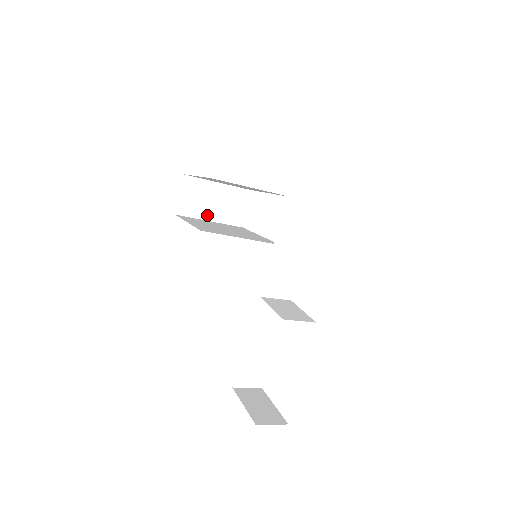
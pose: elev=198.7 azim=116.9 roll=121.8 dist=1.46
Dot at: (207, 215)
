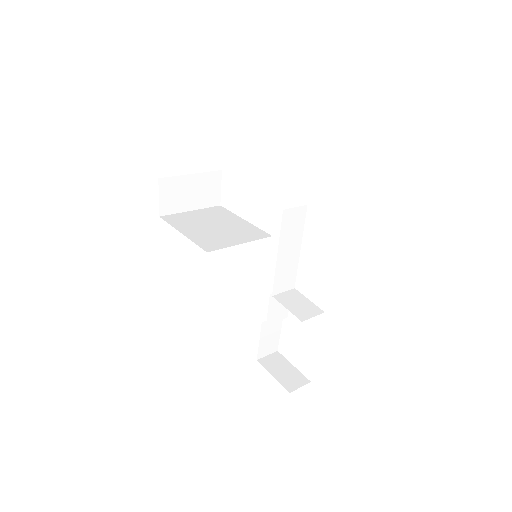
Dot at: (187, 206)
